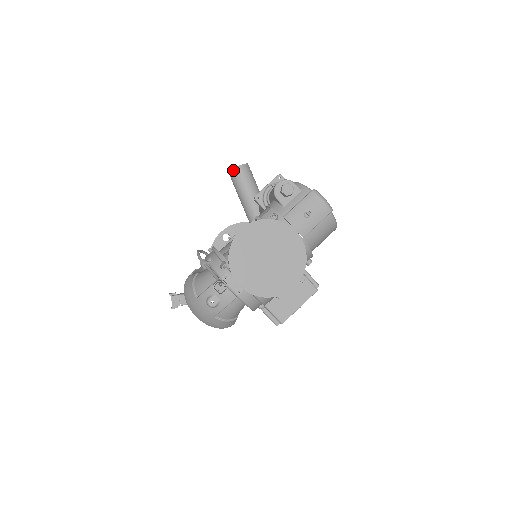
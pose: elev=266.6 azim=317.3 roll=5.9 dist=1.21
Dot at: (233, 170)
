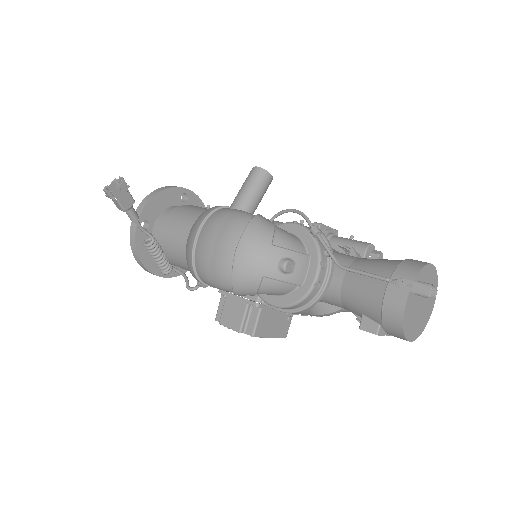
Dot at: (266, 172)
